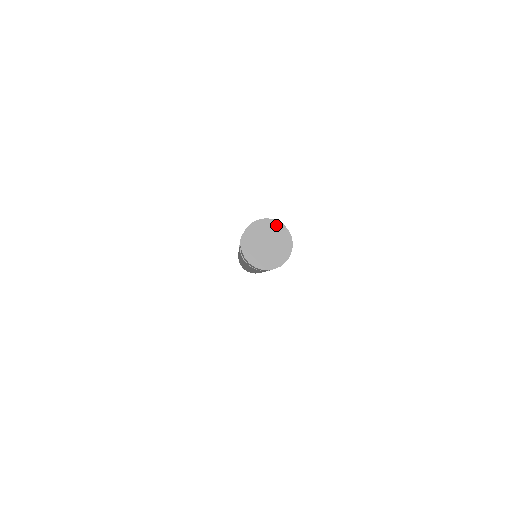
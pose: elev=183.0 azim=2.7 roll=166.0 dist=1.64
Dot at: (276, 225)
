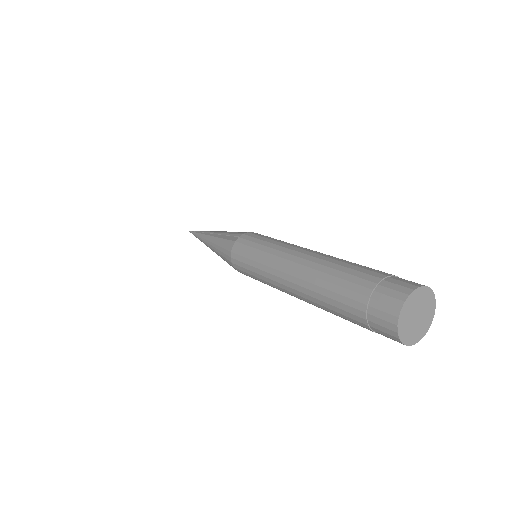
Dot at: (422, 291)
